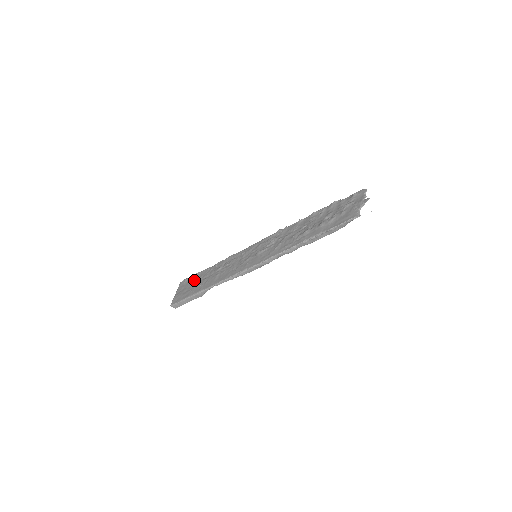
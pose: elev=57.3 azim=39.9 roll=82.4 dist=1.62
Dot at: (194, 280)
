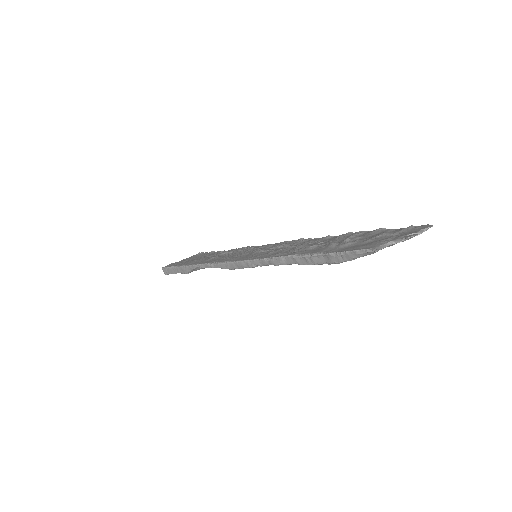
Dot at: (201, 255)
